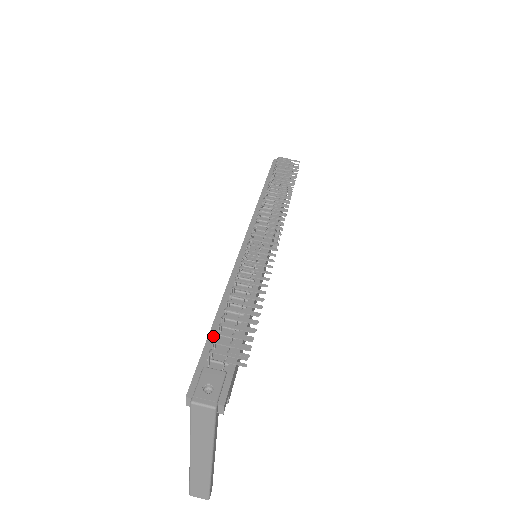
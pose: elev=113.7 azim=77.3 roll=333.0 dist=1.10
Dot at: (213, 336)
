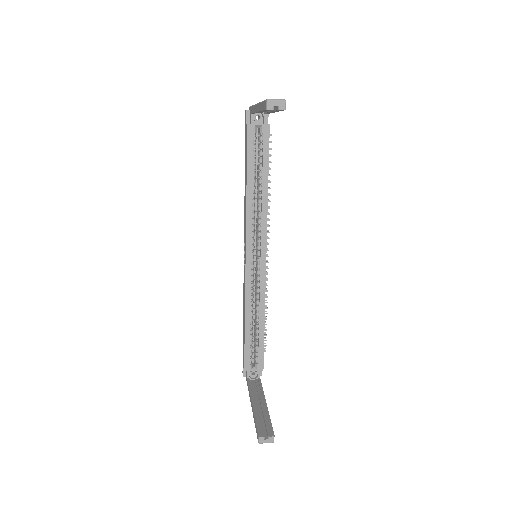
Dot at: occluded
